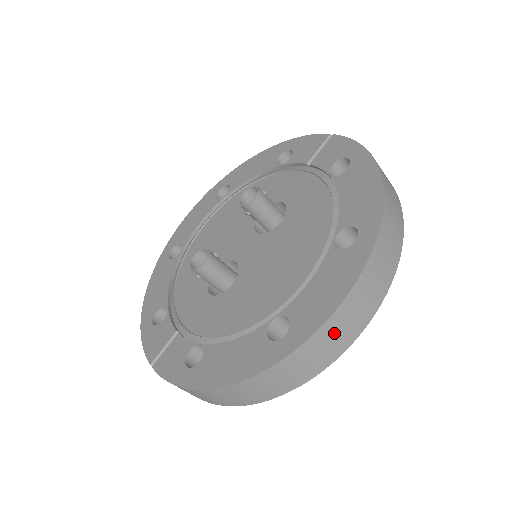
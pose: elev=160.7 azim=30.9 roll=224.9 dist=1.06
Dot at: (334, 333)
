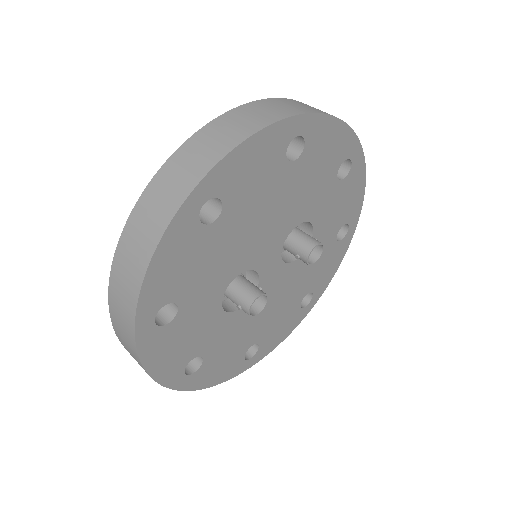
Dot at: (203, 145)
